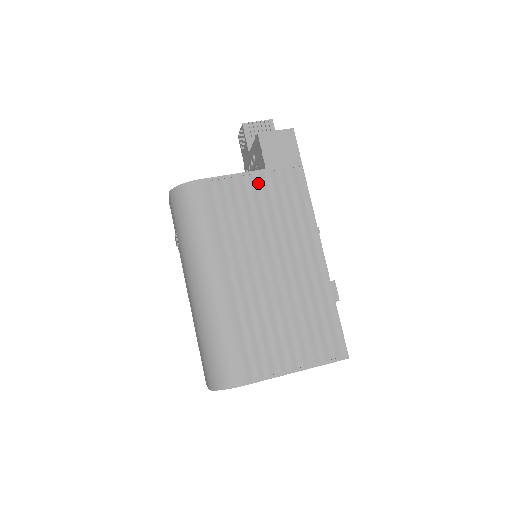
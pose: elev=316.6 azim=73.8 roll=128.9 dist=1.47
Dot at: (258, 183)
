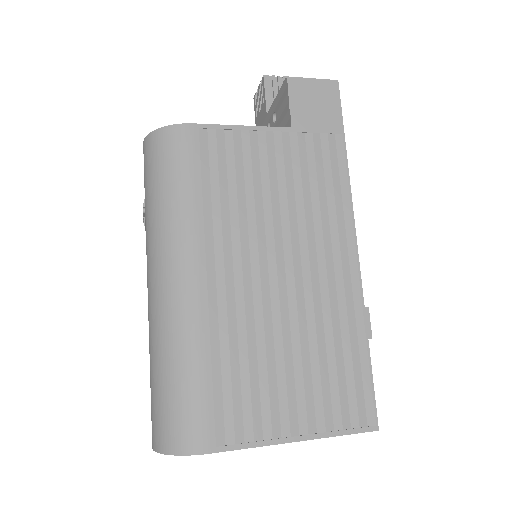
Dot at: (277, 145)
